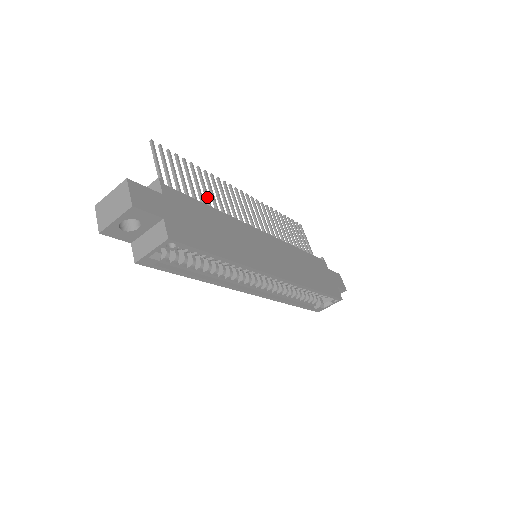
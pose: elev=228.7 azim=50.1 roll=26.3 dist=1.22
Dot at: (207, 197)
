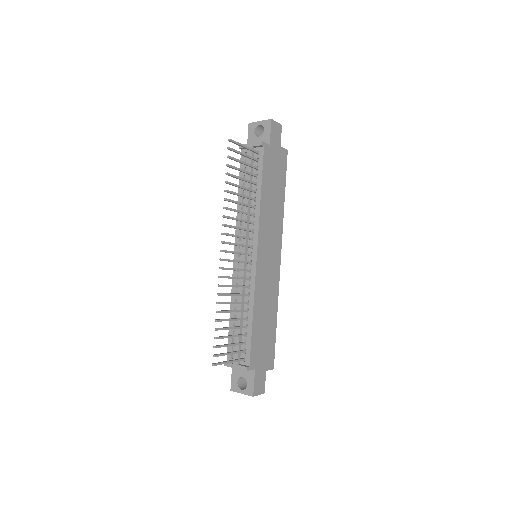
Dot at: occluded
